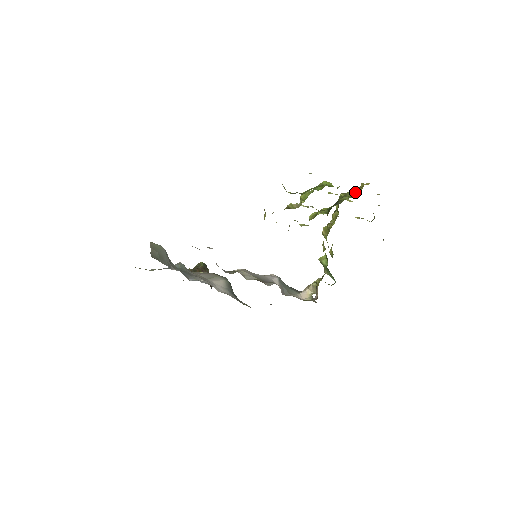
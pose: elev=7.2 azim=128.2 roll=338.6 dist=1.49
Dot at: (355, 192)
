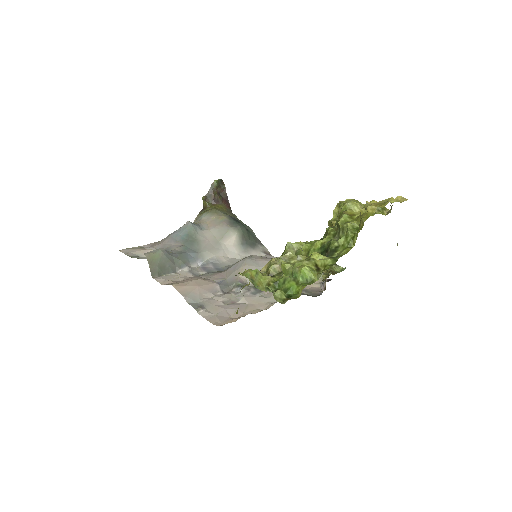
Dot at: (357, 217)
